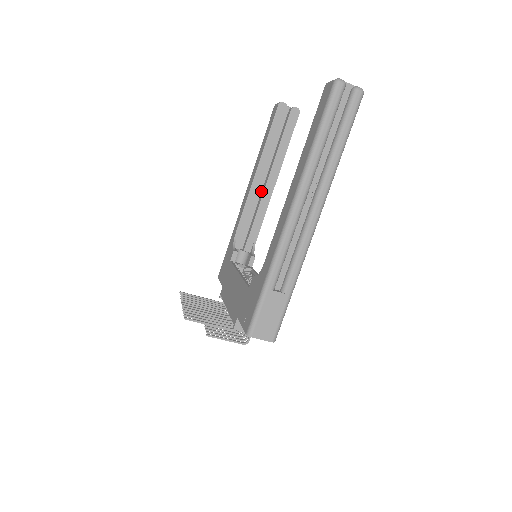
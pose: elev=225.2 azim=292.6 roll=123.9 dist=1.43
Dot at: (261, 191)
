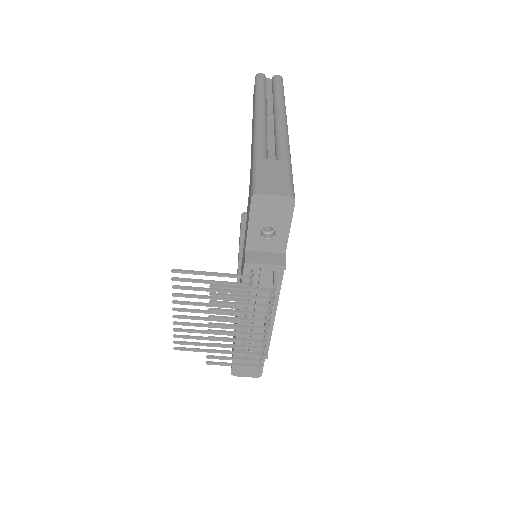
Dot at: occluded
